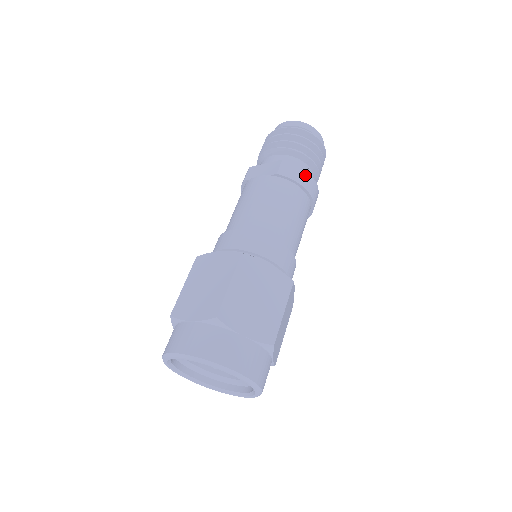
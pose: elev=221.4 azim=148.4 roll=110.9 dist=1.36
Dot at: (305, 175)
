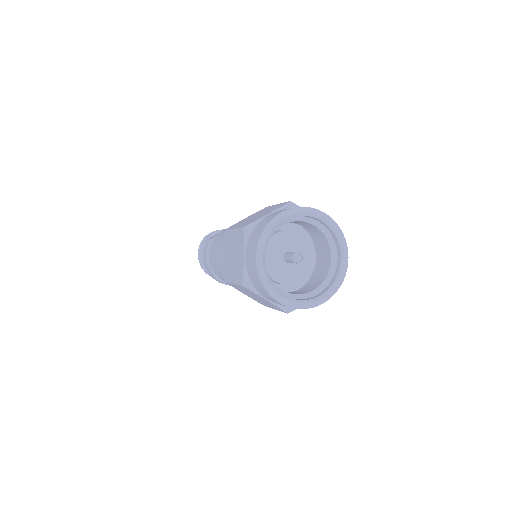
Dot at: occluded
